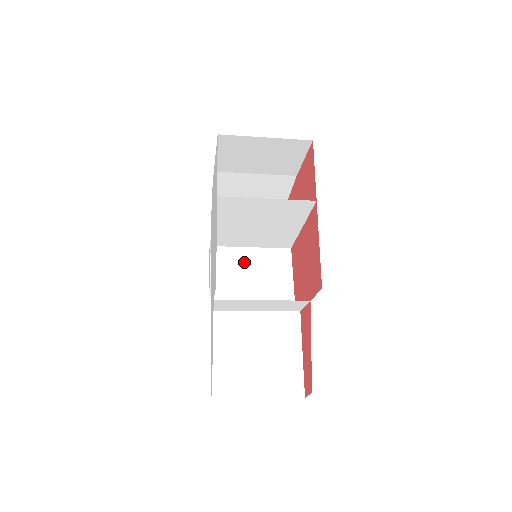
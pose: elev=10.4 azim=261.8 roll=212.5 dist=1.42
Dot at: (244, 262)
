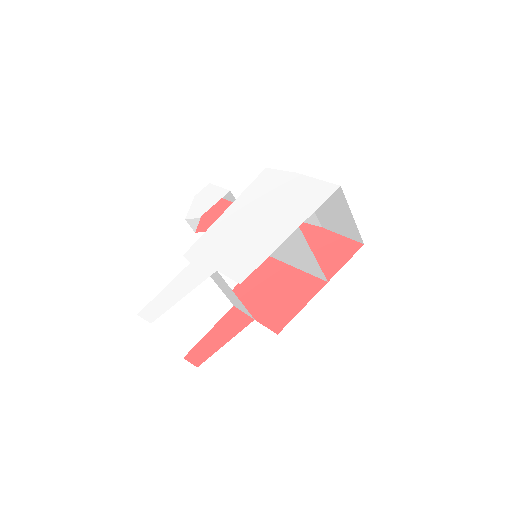
Dot at: occluded
